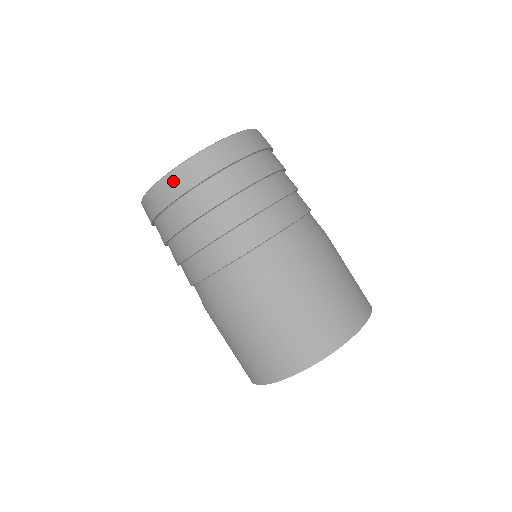
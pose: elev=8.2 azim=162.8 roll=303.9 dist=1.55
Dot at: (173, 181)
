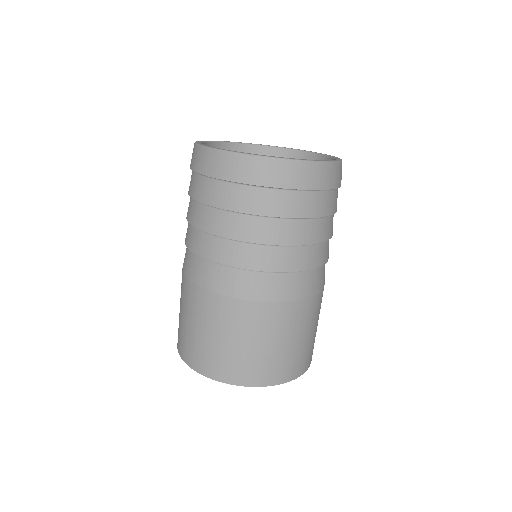
Dot at: (255, 166)
